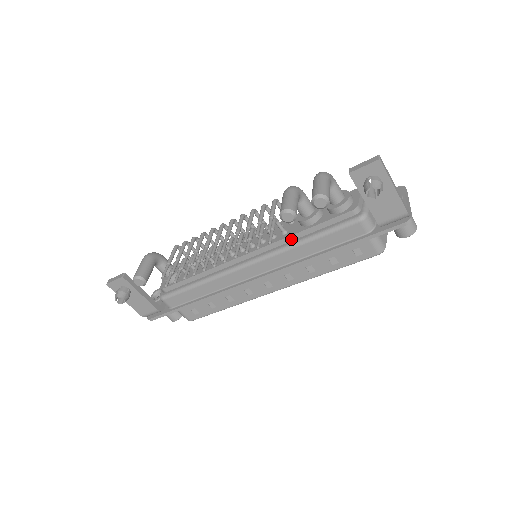
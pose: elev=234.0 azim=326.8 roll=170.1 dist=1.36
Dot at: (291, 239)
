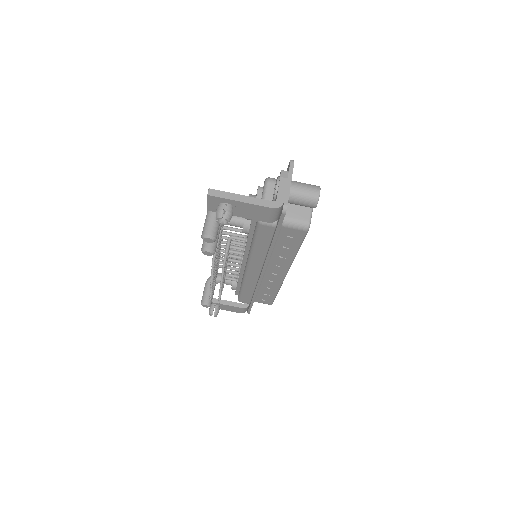
Dot at: (249, 246)
